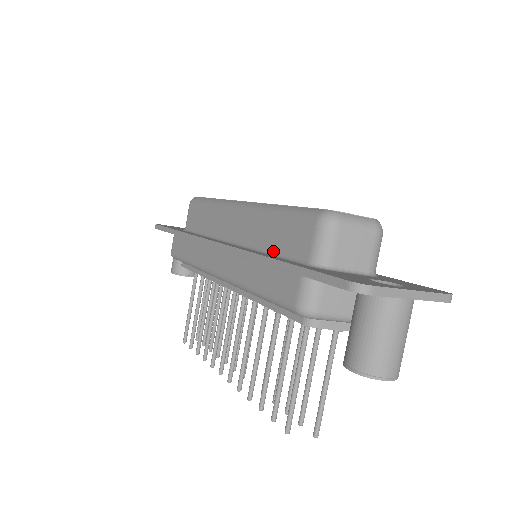
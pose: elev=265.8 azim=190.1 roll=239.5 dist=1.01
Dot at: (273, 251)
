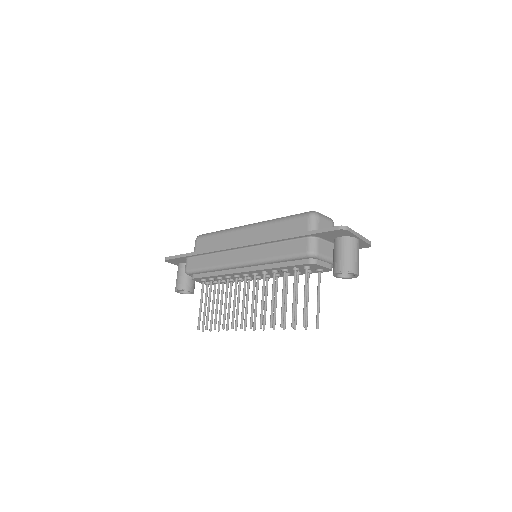
Dot at: occluded
